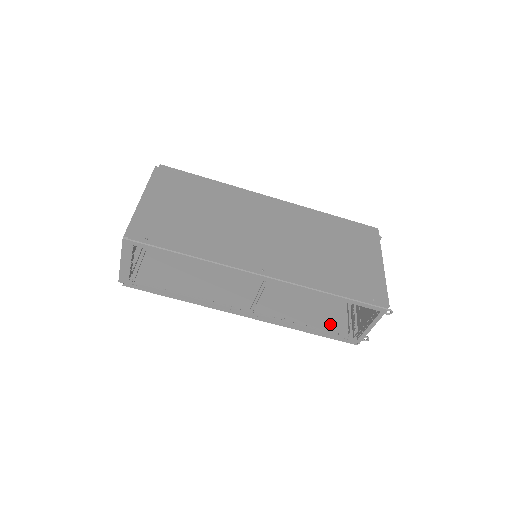
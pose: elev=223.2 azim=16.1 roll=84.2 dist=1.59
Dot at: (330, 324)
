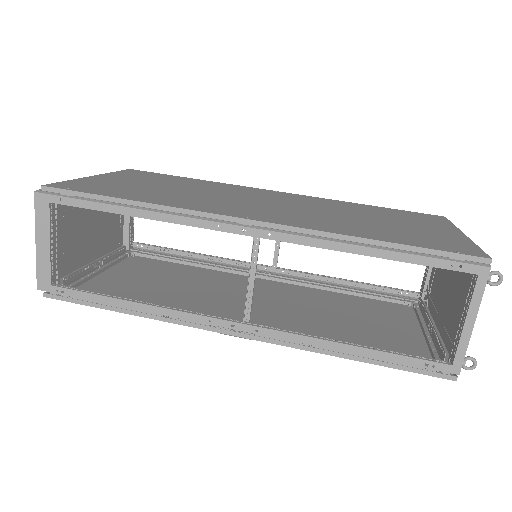
Dot at: occluded
